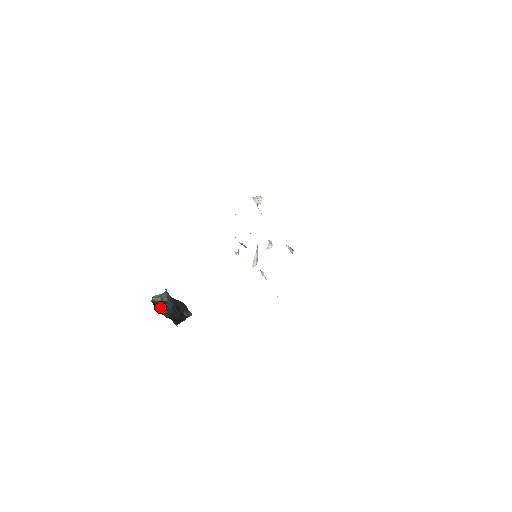
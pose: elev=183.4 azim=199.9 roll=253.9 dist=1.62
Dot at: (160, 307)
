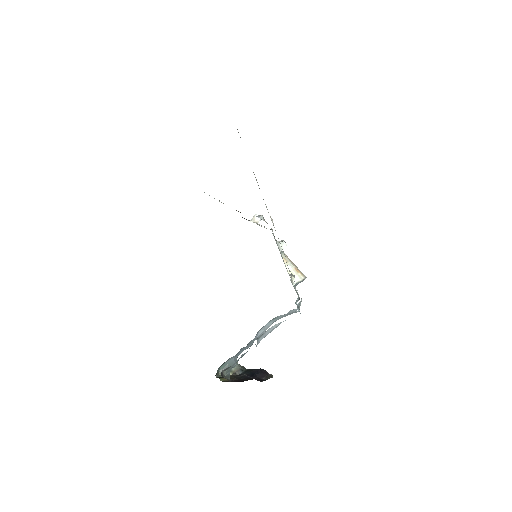
Dot at: occluded
